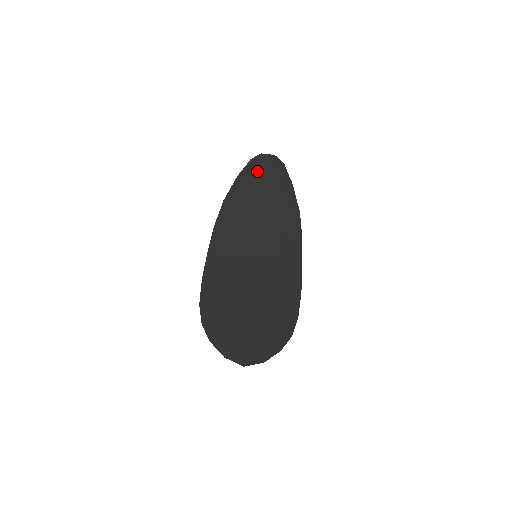
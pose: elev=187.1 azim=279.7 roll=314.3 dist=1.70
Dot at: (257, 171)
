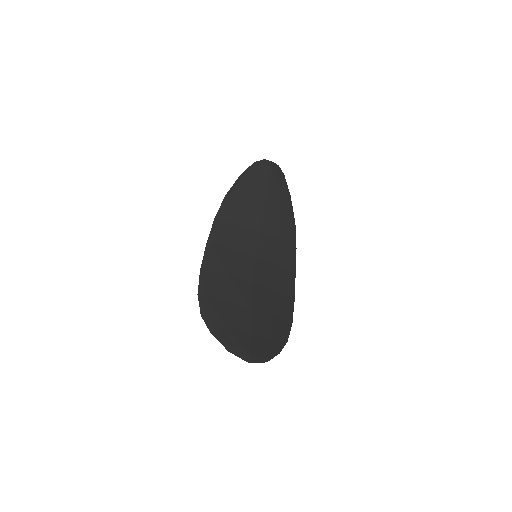
Dot at: (260, 175)
